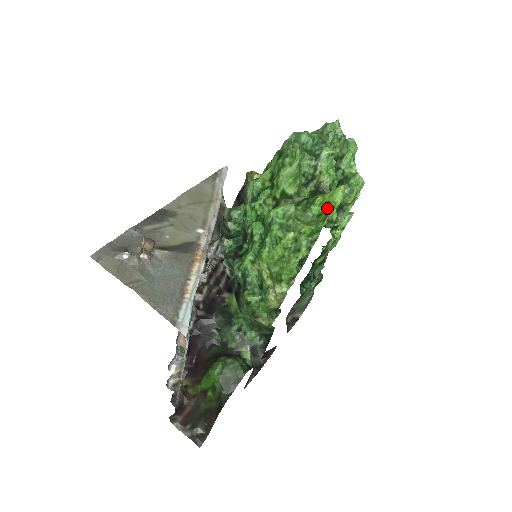
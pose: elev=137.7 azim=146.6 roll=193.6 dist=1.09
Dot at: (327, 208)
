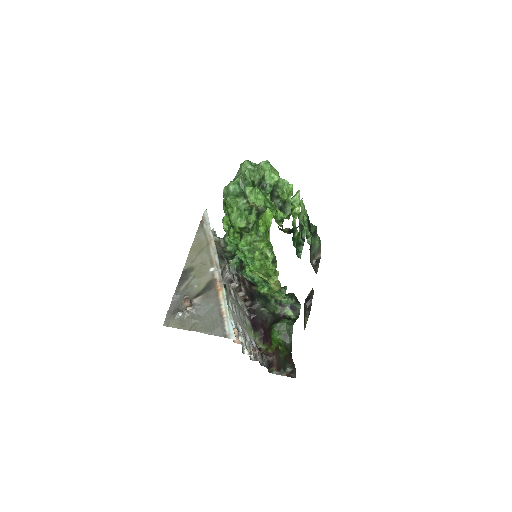
Dot at: (267, 227)
